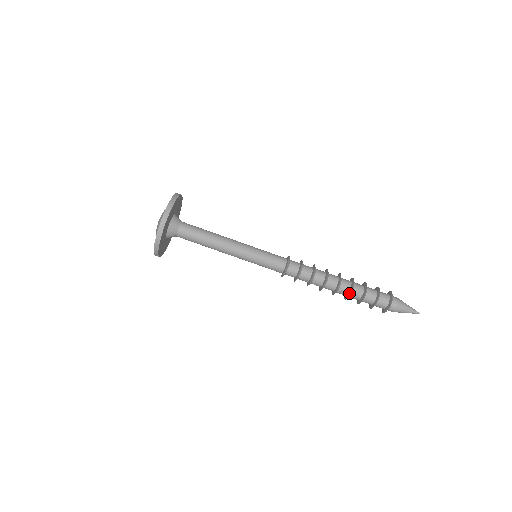
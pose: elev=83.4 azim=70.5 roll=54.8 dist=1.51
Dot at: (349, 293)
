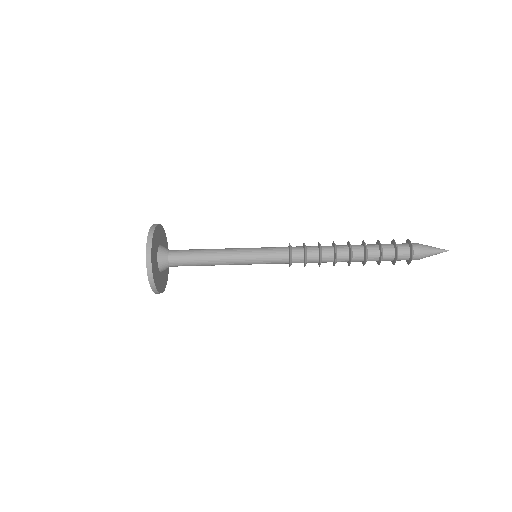
Dot at: (363, 264)
